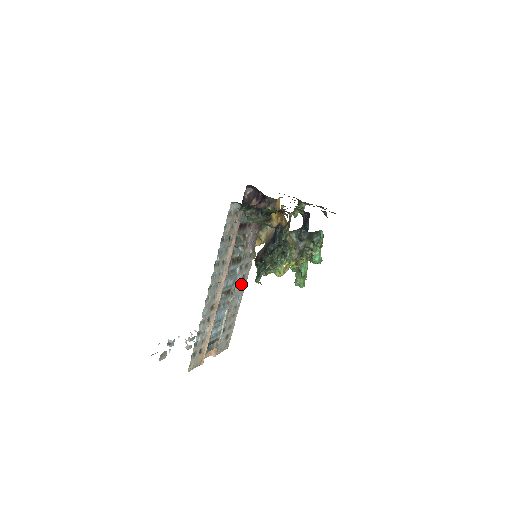
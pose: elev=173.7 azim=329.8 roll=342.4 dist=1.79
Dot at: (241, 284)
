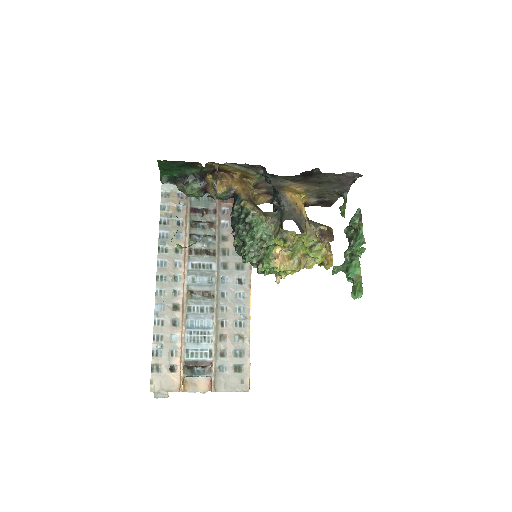
Dot at: (237, 291)
